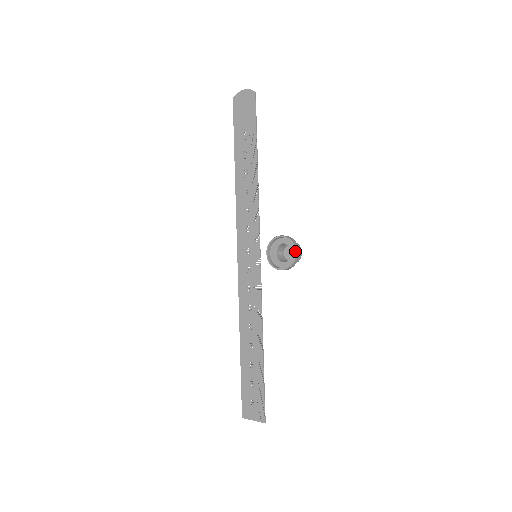
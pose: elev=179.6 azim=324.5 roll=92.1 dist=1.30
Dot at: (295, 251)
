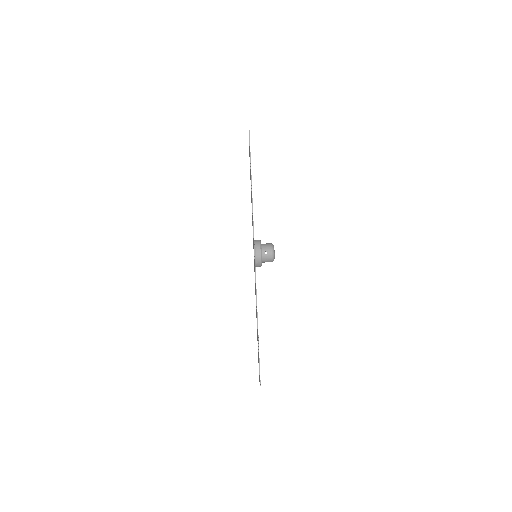
Dot at: (255, 252)
